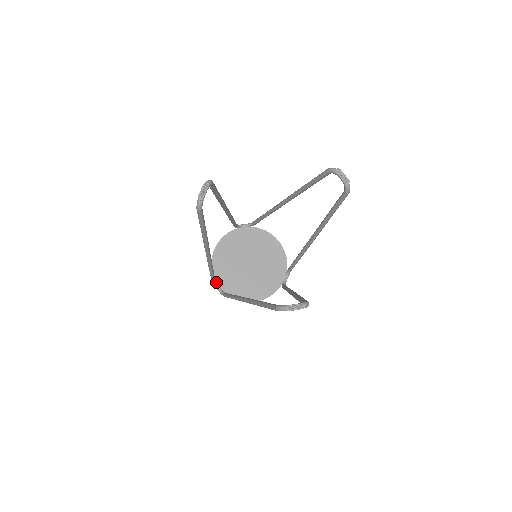
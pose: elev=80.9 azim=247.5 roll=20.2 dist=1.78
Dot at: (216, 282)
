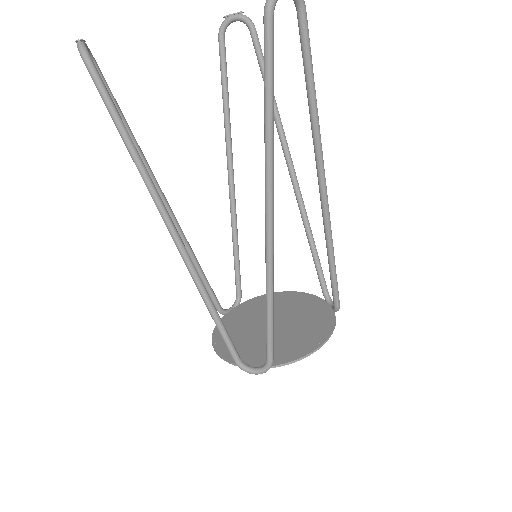
Dot at: (245, 364)
